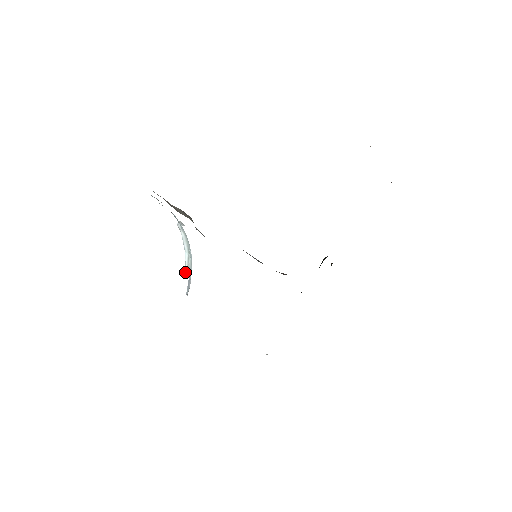
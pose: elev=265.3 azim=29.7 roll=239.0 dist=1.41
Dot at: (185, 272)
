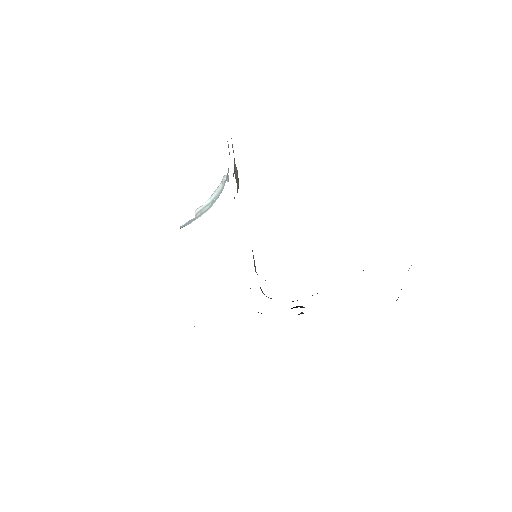
Dot at: (195, 211)
